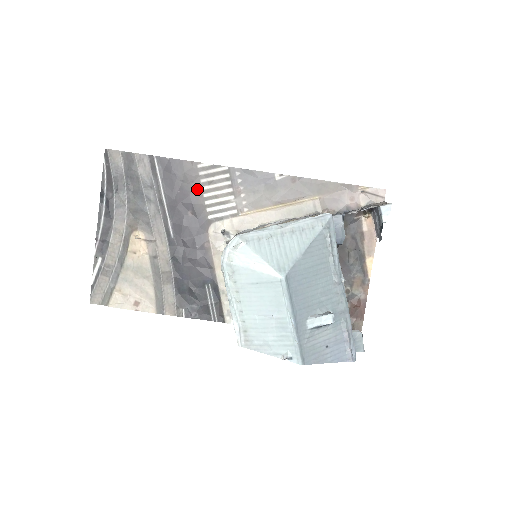
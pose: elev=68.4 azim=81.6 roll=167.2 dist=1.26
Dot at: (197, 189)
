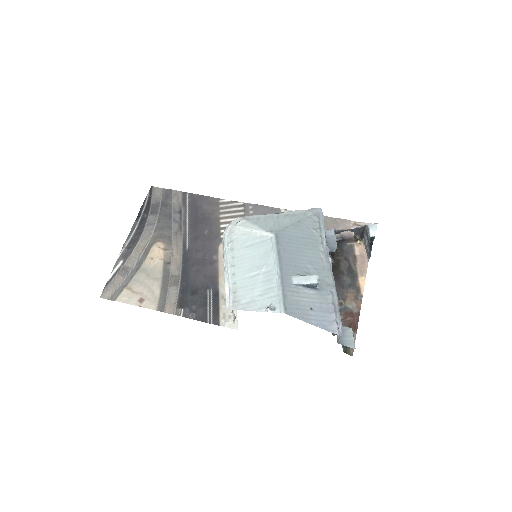
Dot at: (216, 216)
